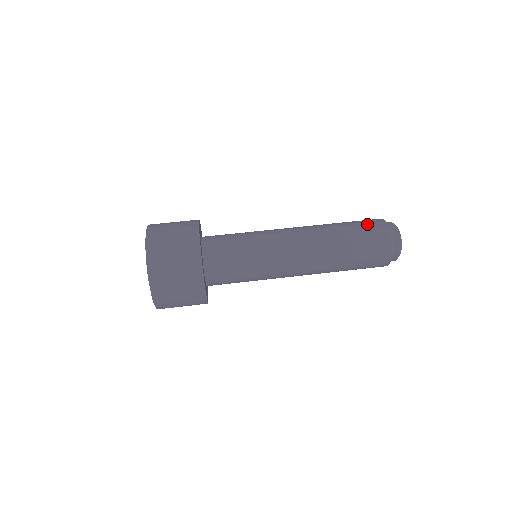
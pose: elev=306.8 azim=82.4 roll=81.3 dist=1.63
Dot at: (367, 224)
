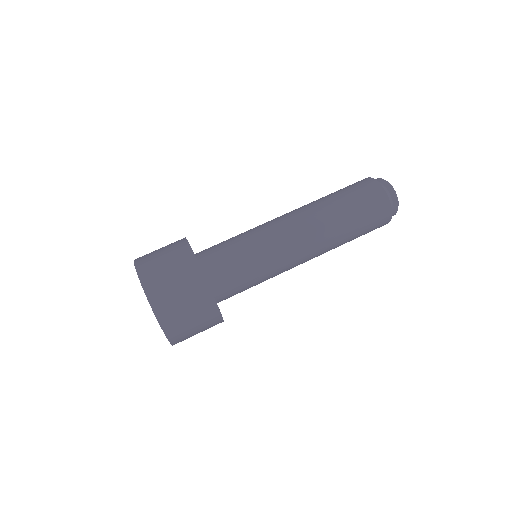
Dot at: (359, 189)
